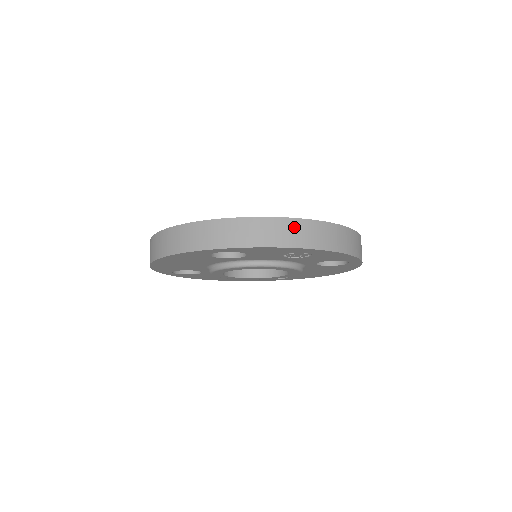
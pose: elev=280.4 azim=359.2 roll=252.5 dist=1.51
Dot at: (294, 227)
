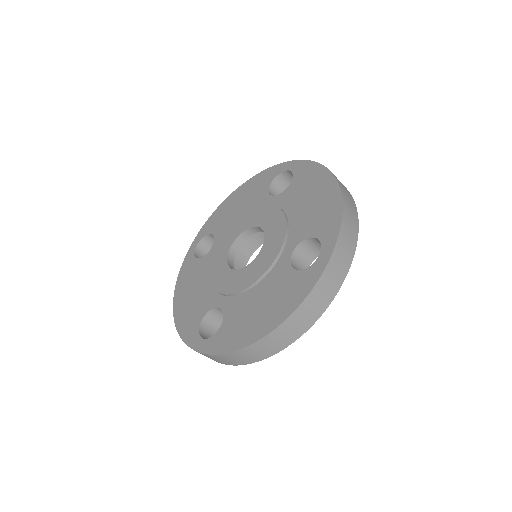
Dot at: (253, 350)
